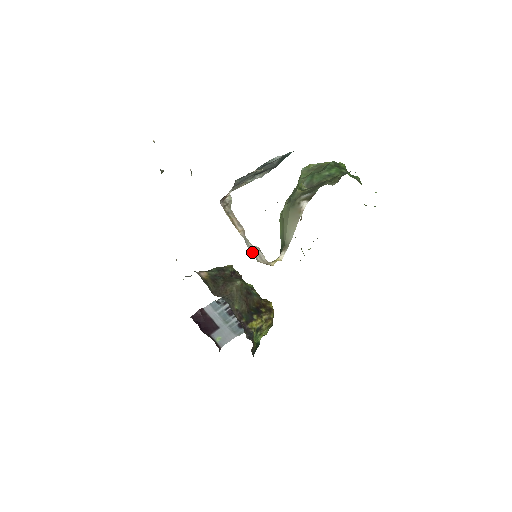
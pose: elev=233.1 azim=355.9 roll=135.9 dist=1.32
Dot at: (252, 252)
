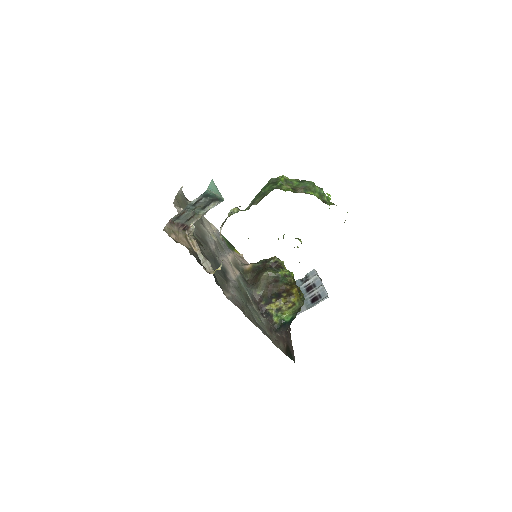
Dot at: (203, 264)
